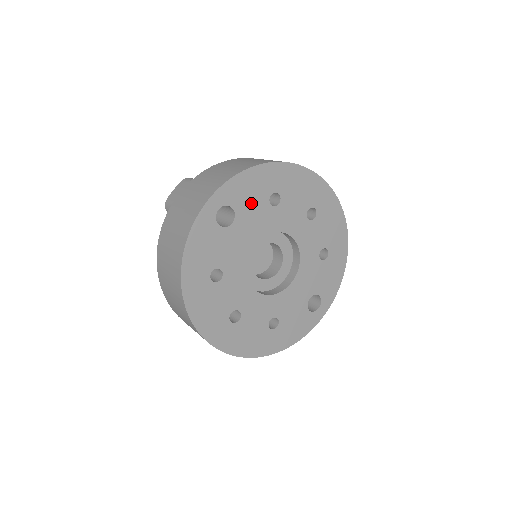
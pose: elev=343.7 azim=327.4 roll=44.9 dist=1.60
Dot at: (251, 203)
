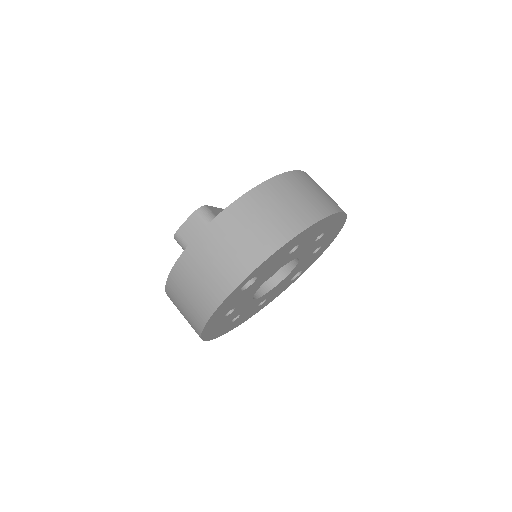
Dot at: (273, 264)
